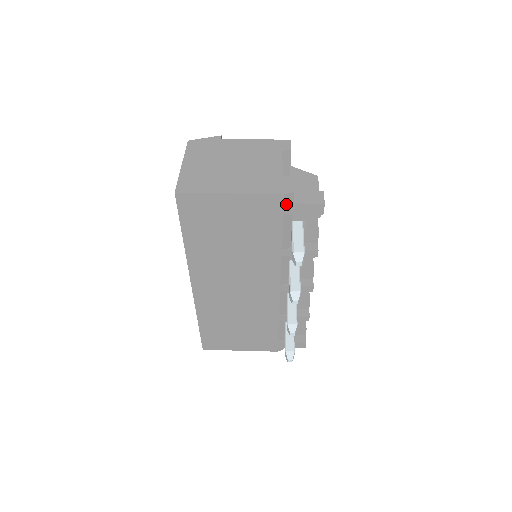
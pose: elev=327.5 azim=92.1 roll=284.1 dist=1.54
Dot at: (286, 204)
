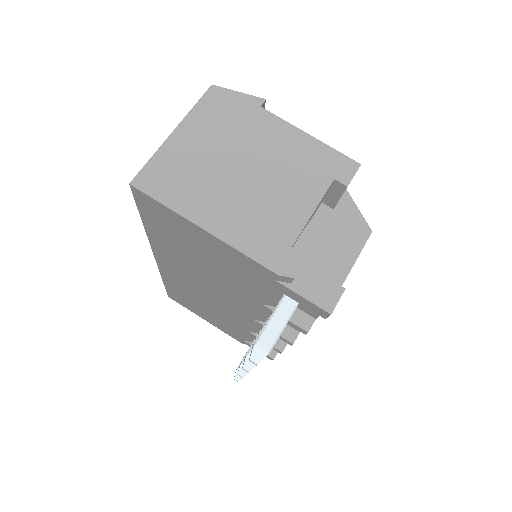
Dot at: (278, 282)
